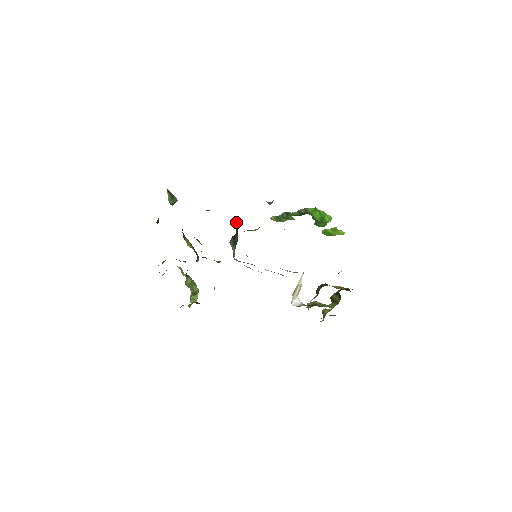
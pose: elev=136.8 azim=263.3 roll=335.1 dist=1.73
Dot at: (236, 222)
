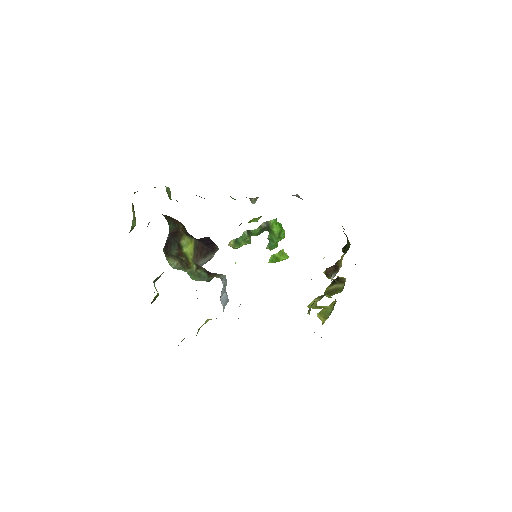
Dot at: occluded
